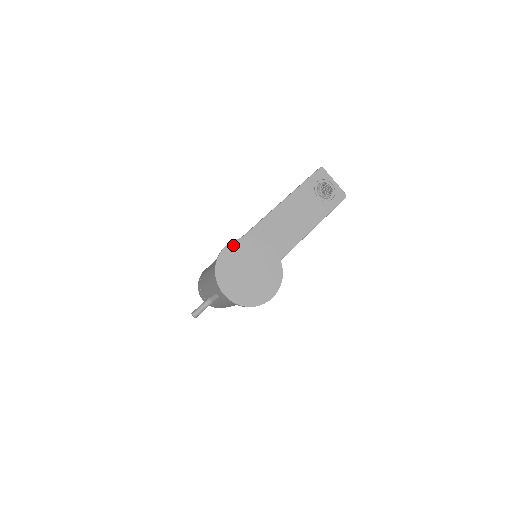
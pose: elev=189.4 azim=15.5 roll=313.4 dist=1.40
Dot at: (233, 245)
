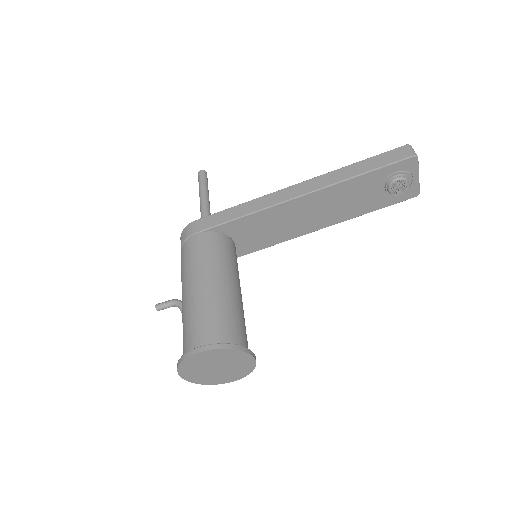
Dot at: (209, 352)
